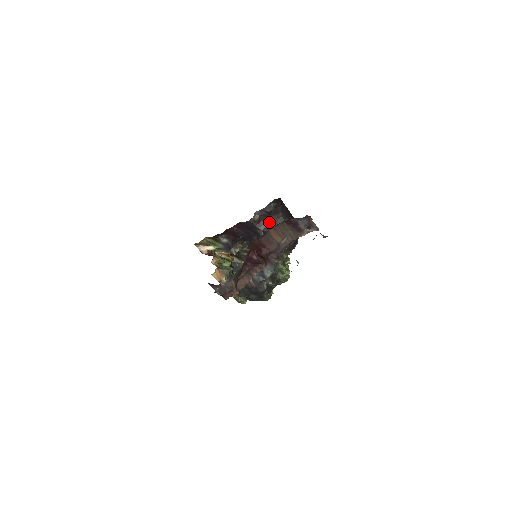
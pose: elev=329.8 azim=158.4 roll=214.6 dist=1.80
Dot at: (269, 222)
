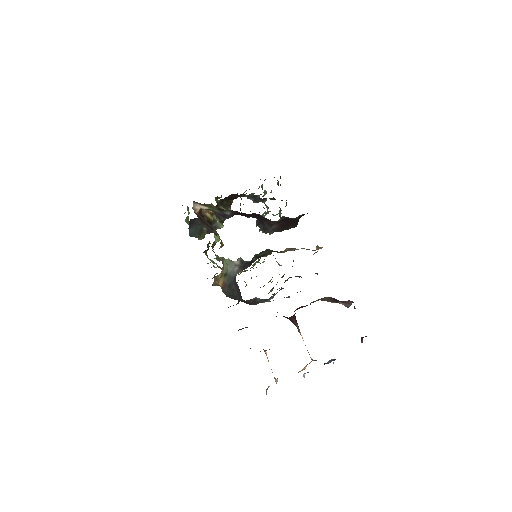
Dot at: (284, 224)
